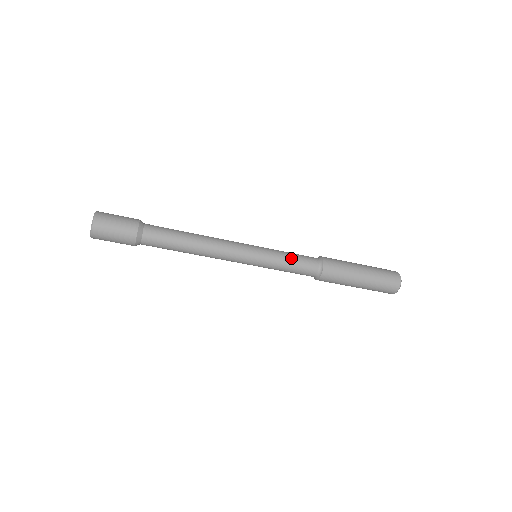
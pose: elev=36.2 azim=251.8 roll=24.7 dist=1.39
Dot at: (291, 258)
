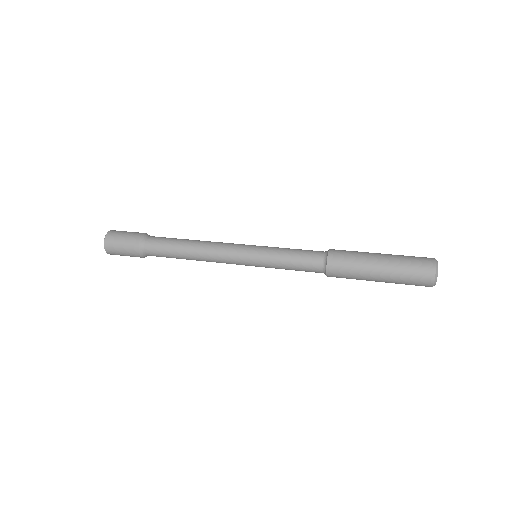
Dot at: (289, 263)
